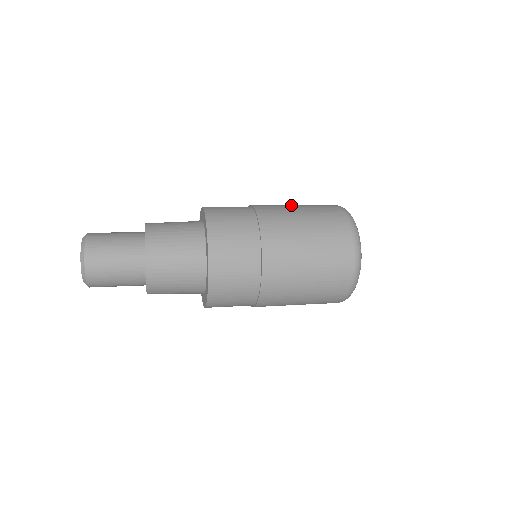
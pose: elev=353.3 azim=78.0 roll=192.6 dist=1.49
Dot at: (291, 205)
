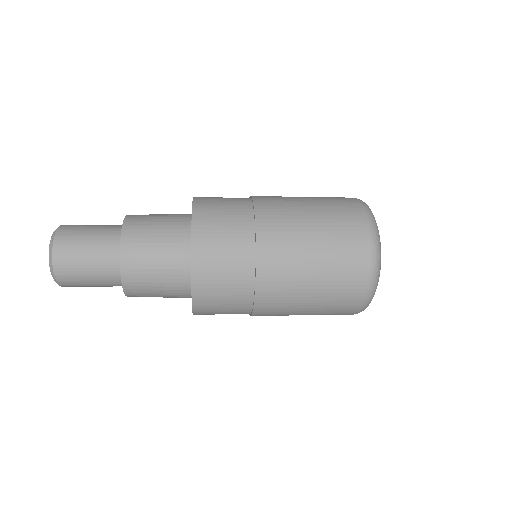
Dot at: occluded
